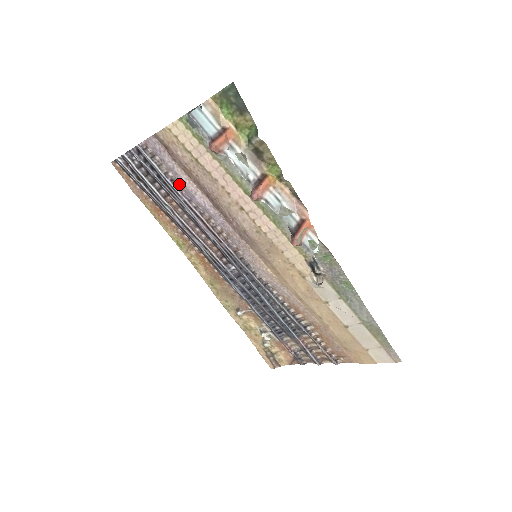
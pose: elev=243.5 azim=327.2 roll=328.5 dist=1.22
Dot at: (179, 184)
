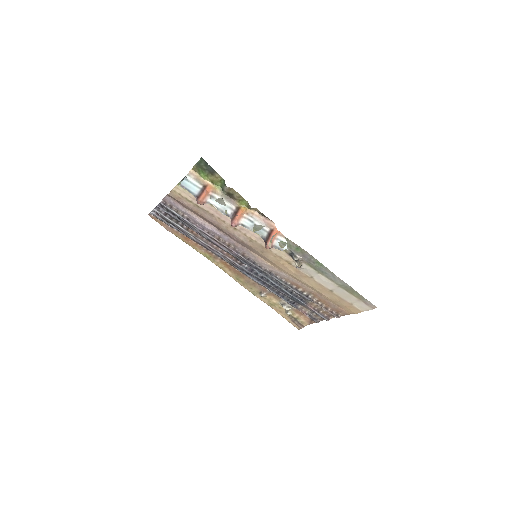
Dot at: (193, 220)
